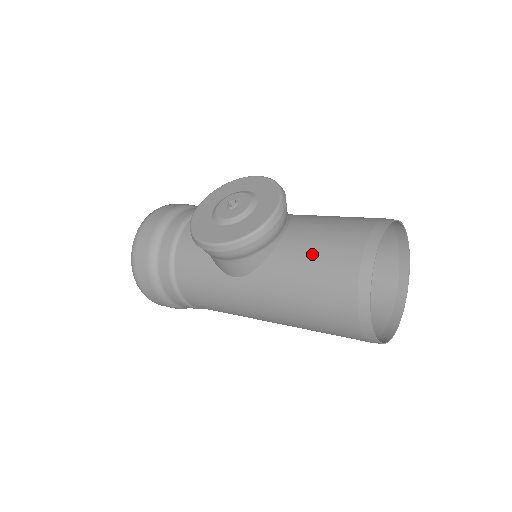
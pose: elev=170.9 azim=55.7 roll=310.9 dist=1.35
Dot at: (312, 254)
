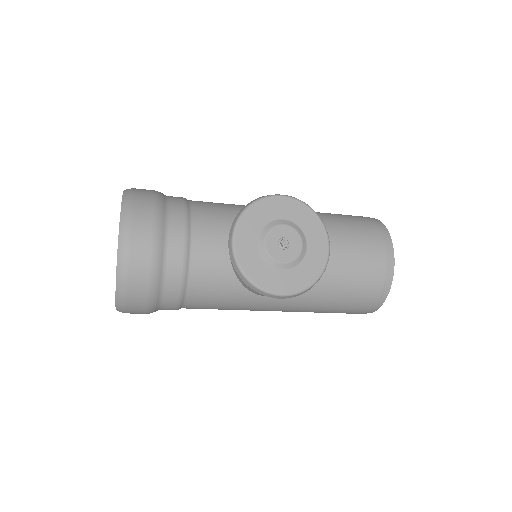
Dot at: (346, 275)
